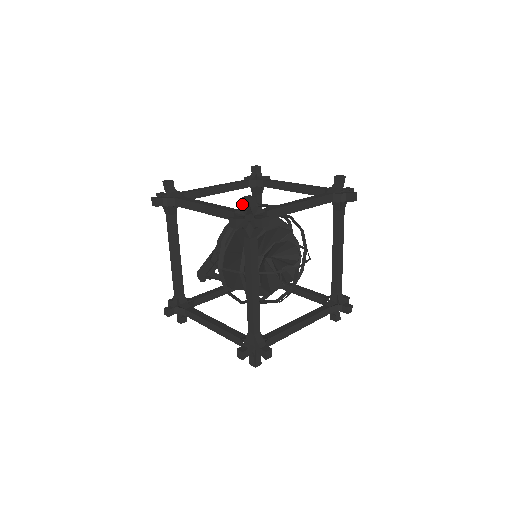
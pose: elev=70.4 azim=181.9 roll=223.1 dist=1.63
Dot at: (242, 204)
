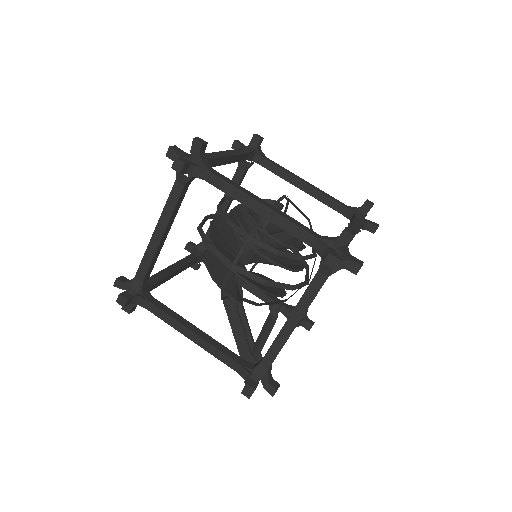
Dot at: occluded
